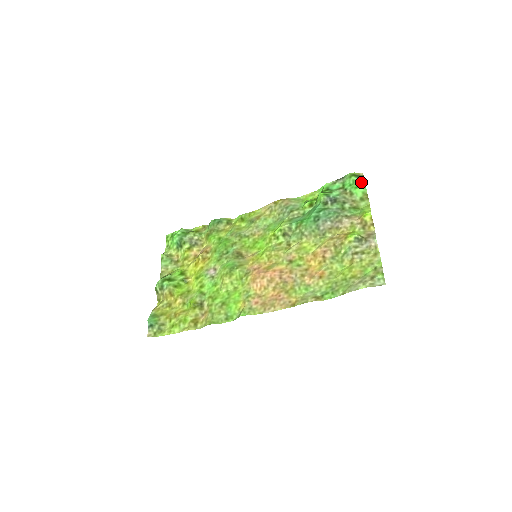
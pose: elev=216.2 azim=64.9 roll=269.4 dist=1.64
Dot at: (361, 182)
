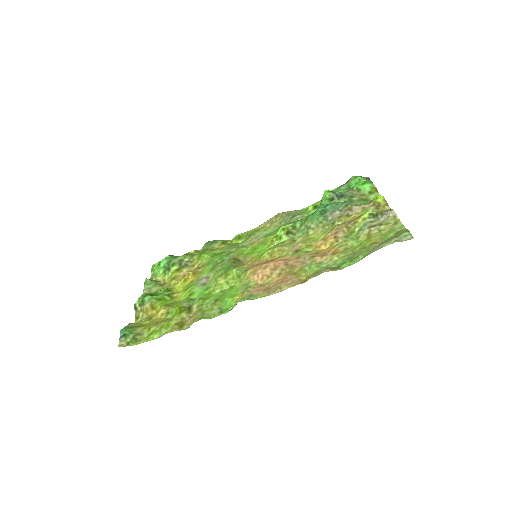
Dot at: (367, 180)
